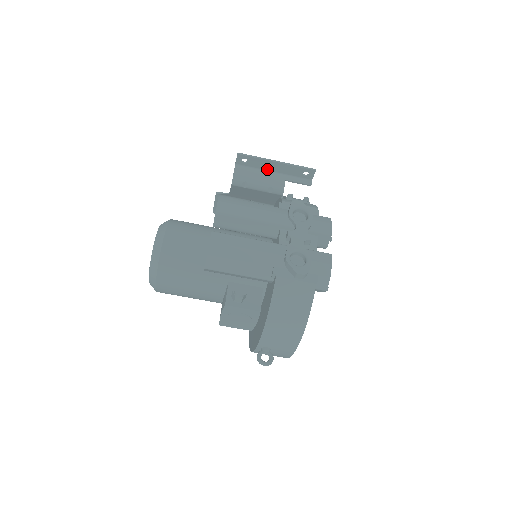
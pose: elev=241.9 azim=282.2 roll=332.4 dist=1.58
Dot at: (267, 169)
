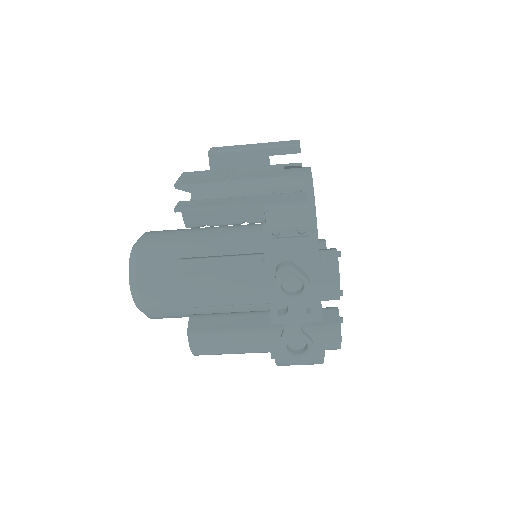
Dot at: occluded
